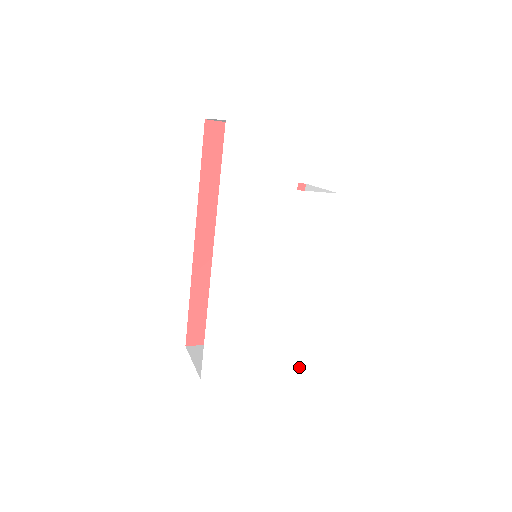
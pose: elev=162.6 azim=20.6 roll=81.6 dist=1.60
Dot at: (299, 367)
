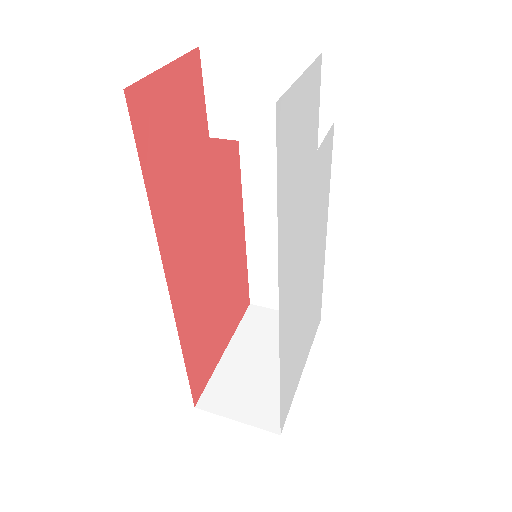
Dot at: (317, 327)
